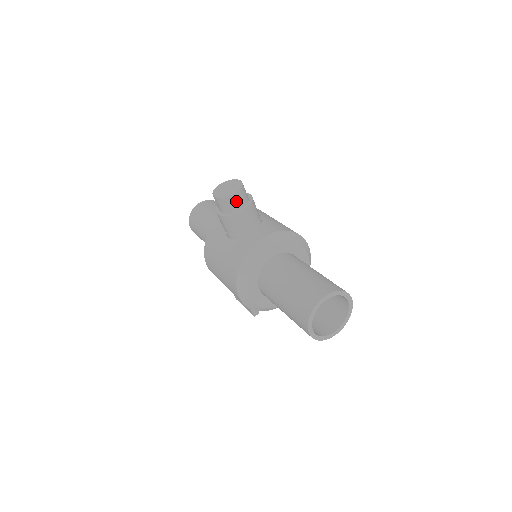
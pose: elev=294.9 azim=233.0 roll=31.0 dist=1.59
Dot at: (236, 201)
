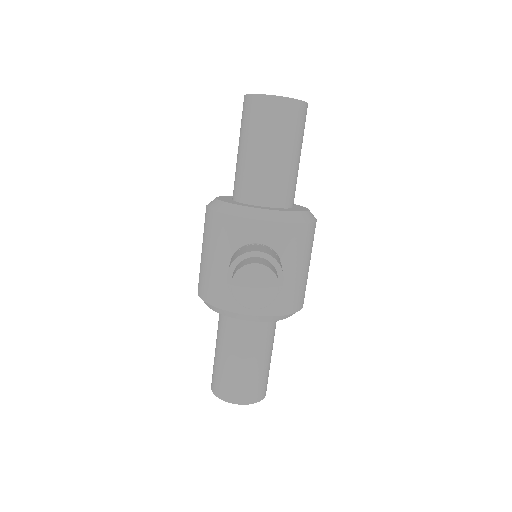
Dot at: occluded
